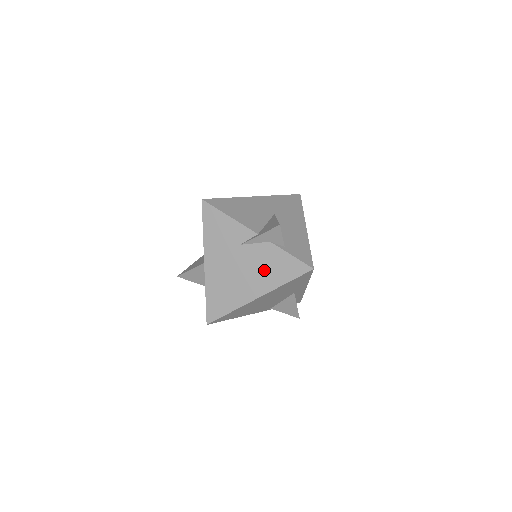
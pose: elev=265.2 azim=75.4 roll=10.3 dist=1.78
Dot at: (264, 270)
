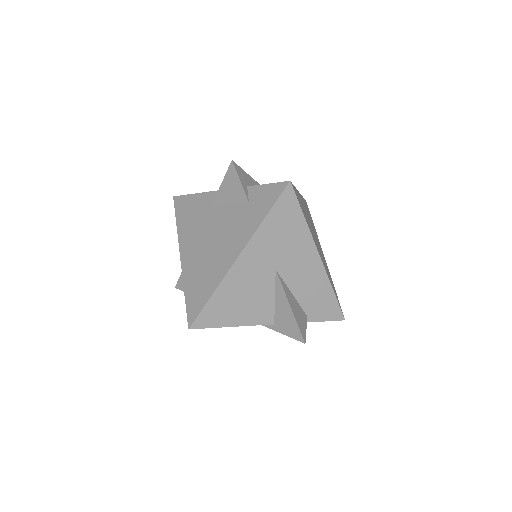
Dot at: occluded
